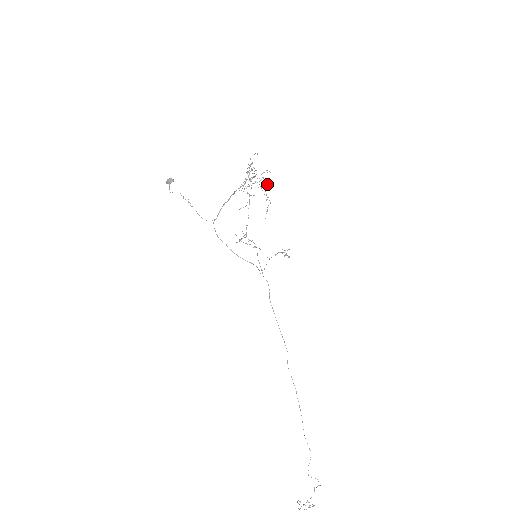
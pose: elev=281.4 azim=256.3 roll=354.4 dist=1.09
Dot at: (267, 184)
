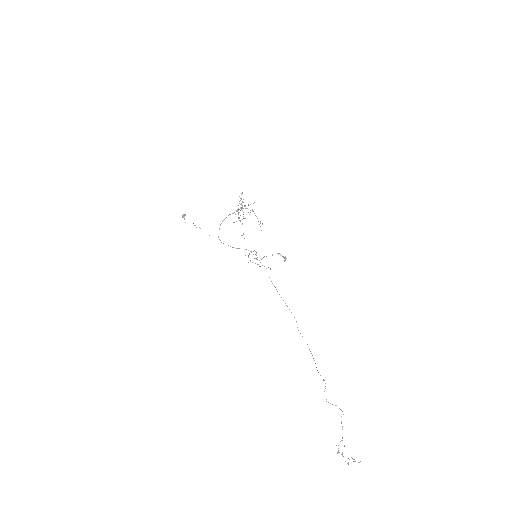
Dot at: occluded
